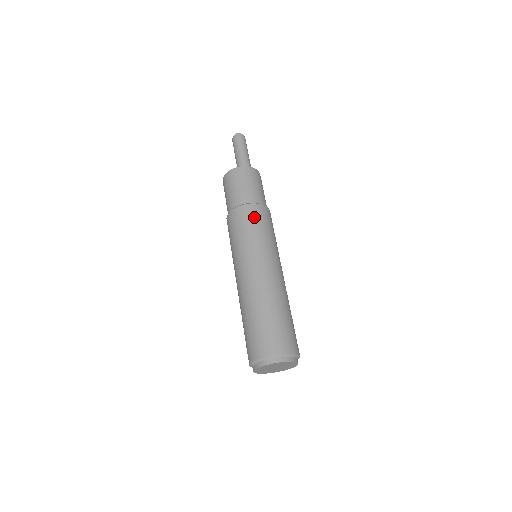
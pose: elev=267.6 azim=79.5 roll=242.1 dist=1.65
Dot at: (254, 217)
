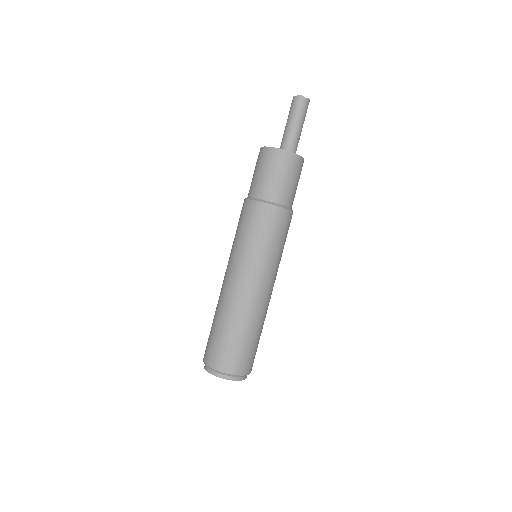
Dot at: (268, 223)
